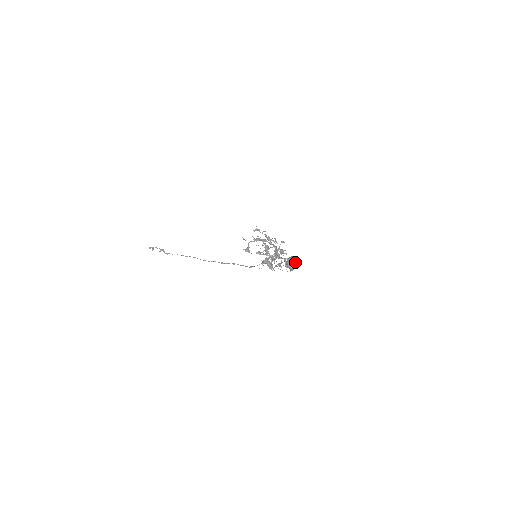
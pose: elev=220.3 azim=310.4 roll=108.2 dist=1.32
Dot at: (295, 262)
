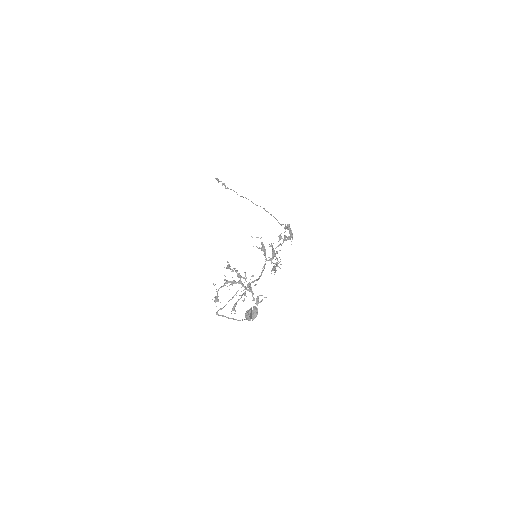
Dot at: (254, 313)
